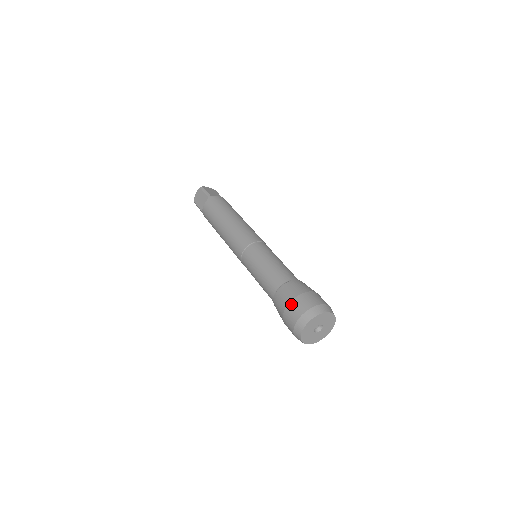
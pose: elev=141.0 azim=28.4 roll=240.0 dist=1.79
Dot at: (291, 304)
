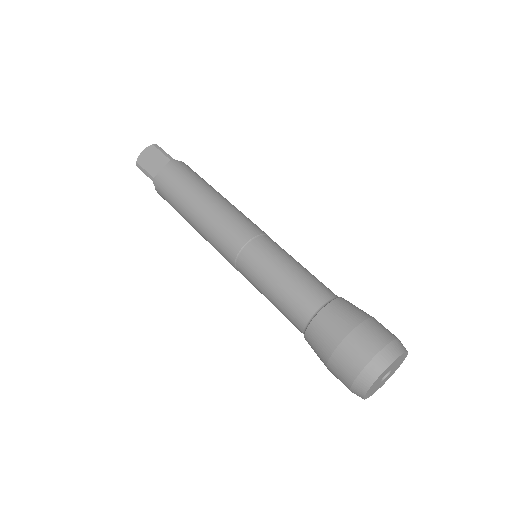
Dot at: (329, 369)
